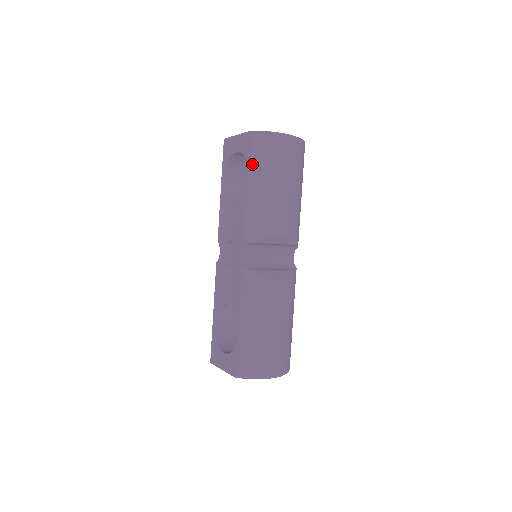
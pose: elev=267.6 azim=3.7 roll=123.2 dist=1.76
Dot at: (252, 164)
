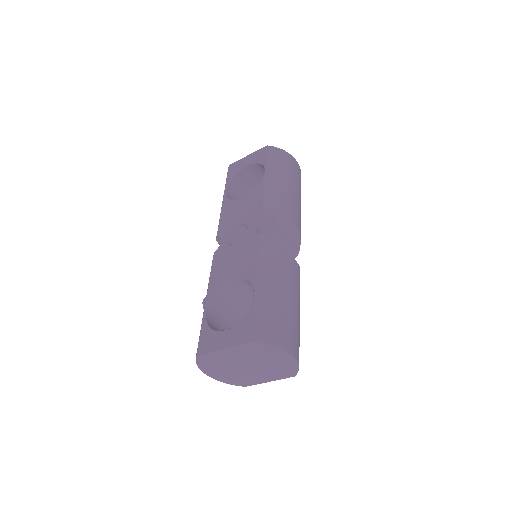
Dot at: (269, 164)
